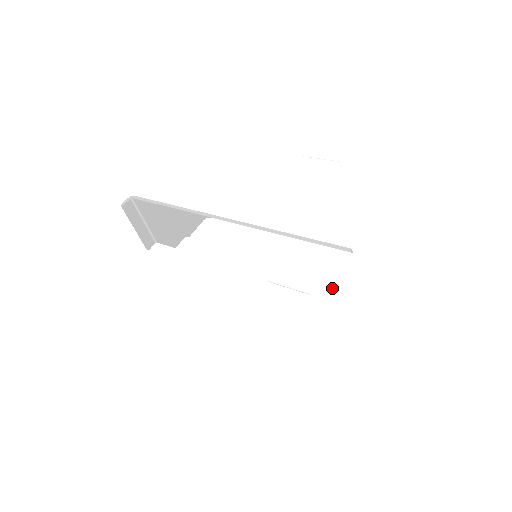
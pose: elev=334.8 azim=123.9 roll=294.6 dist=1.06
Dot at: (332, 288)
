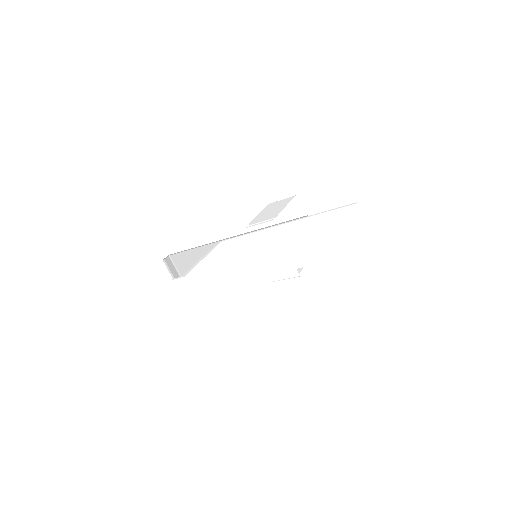
Dot at: (307, 253)
